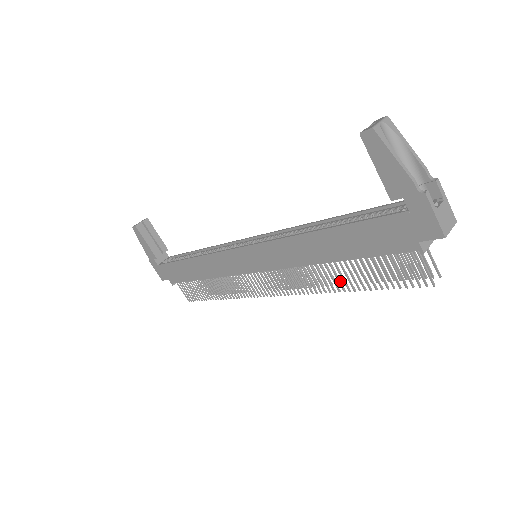
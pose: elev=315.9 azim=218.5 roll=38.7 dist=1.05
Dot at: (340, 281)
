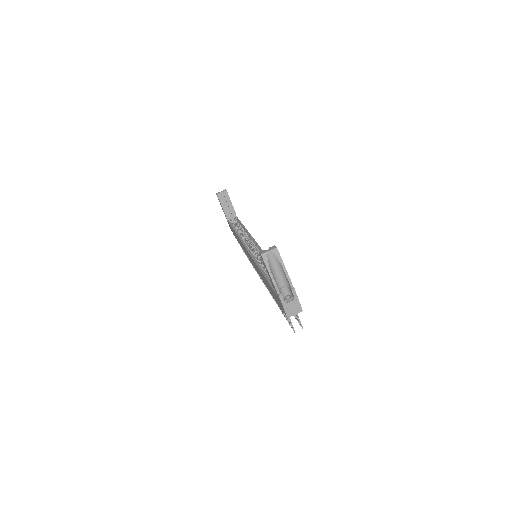
Dot at: occluded
